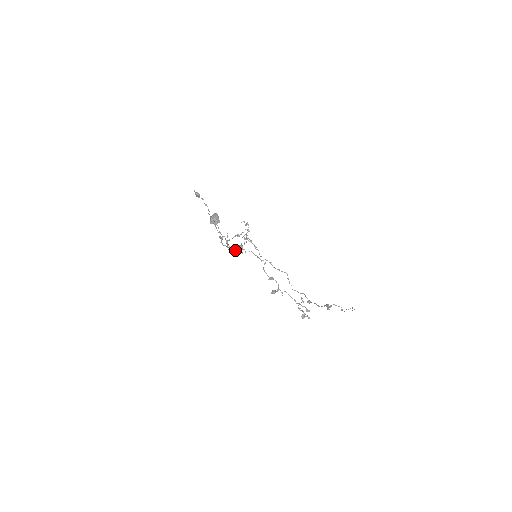
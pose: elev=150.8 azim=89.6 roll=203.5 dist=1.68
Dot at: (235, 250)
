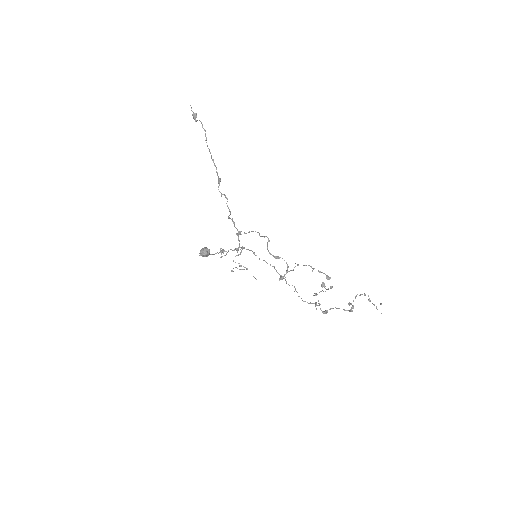
Dot at: (233, 222)
